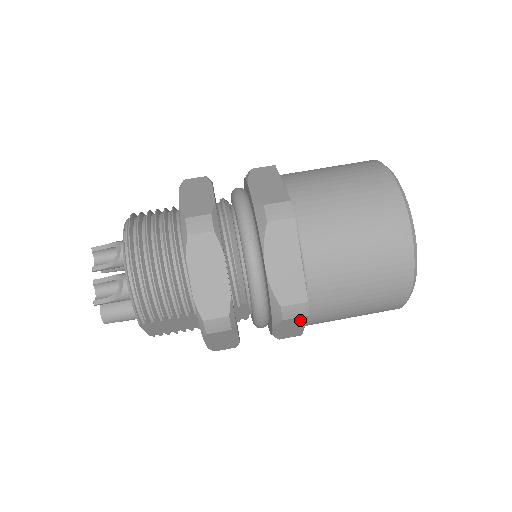
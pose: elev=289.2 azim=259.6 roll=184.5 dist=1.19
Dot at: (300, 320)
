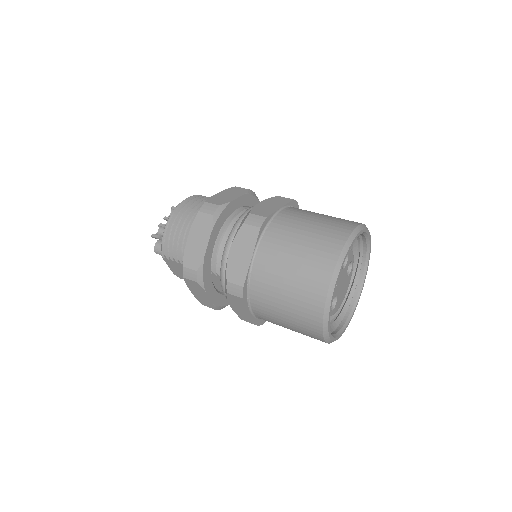
Dot at: (241, 301)
